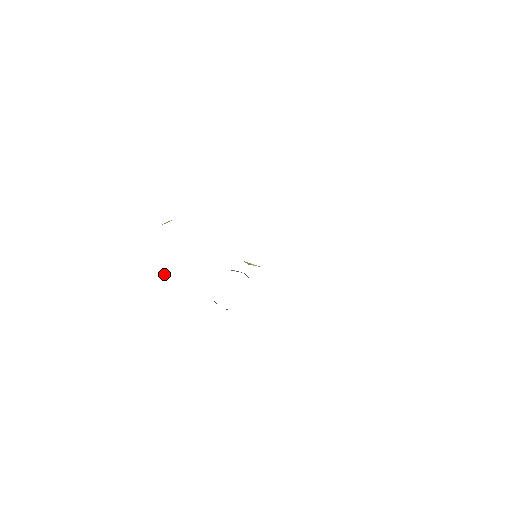
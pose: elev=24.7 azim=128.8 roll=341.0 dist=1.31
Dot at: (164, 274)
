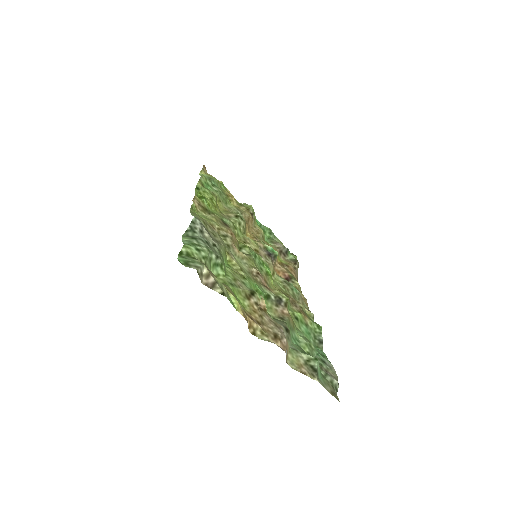
Dot at: (247, 206)
